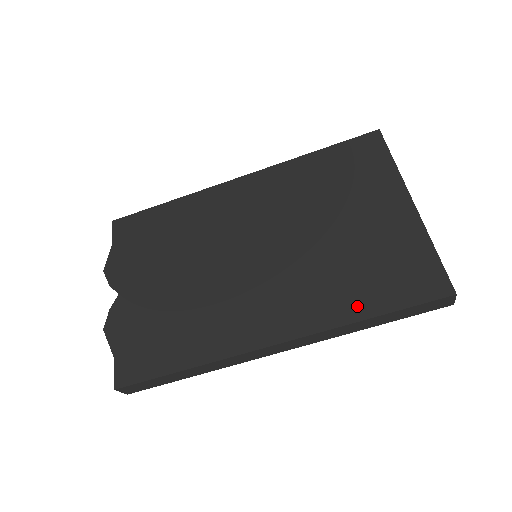
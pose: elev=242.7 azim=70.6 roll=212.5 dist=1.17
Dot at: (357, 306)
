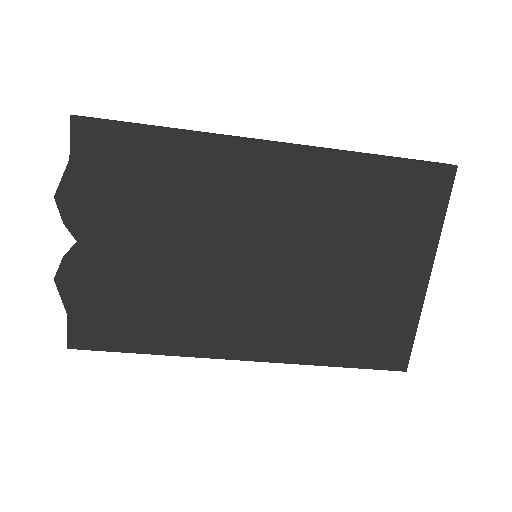
Dot at: (329, 353)
